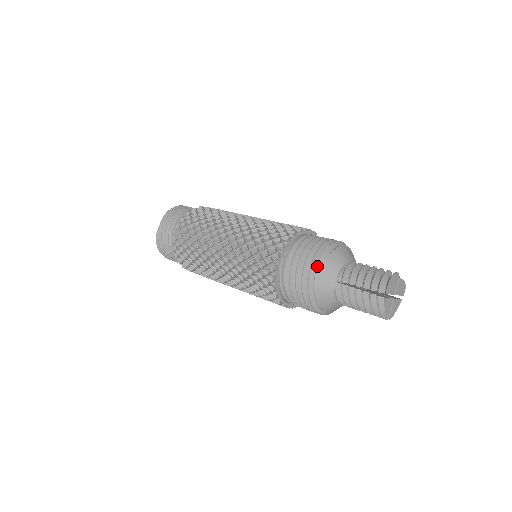
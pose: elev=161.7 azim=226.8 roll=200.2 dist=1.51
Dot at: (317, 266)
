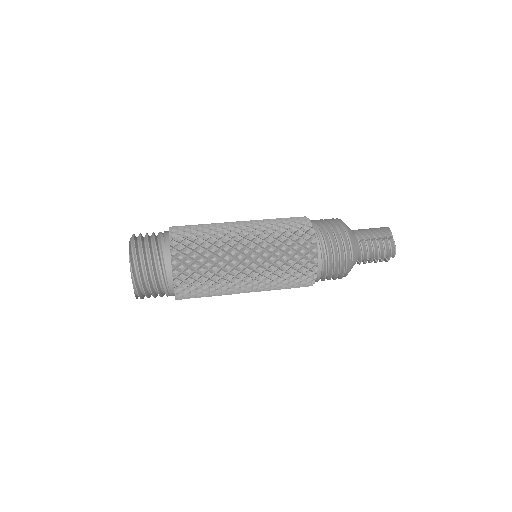
Dot at: occluded
